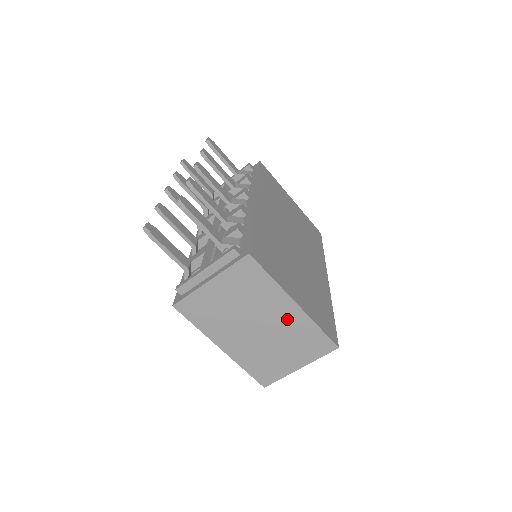
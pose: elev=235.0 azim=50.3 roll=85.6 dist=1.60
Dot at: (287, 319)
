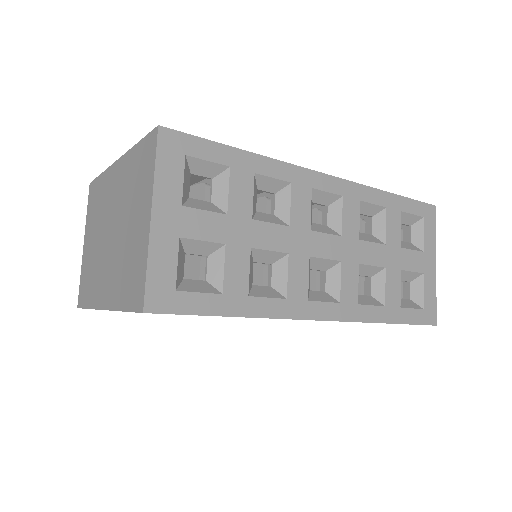
Dot at: (119, 185)
